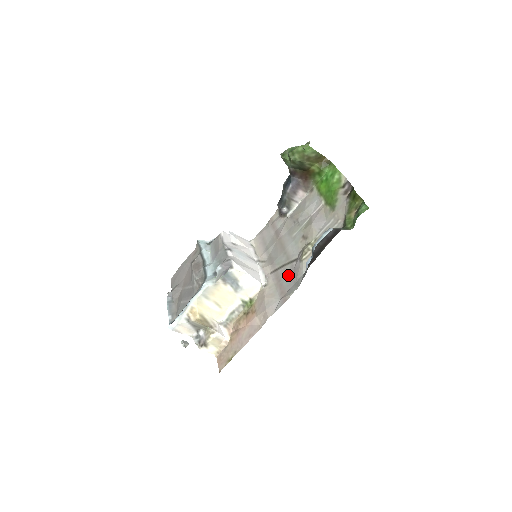
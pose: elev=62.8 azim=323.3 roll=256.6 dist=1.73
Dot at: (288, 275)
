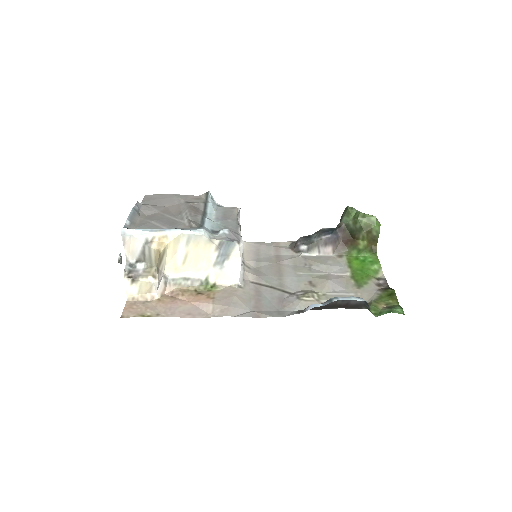
Dot at: (273, 298)
